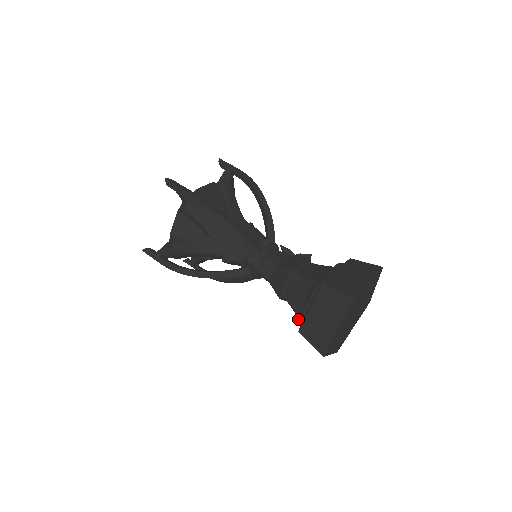
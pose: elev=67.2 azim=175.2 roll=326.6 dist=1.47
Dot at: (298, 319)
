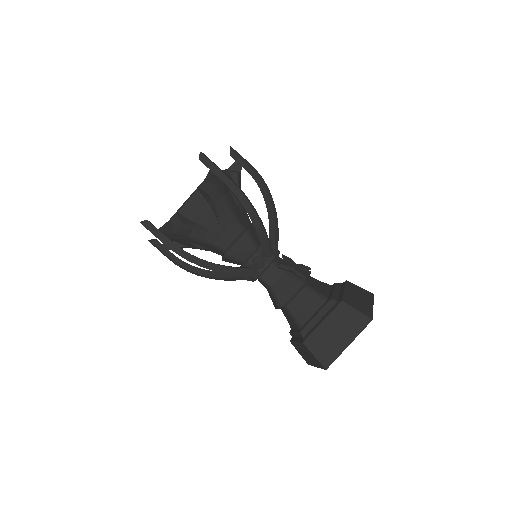
Dot at: (290, 333)
